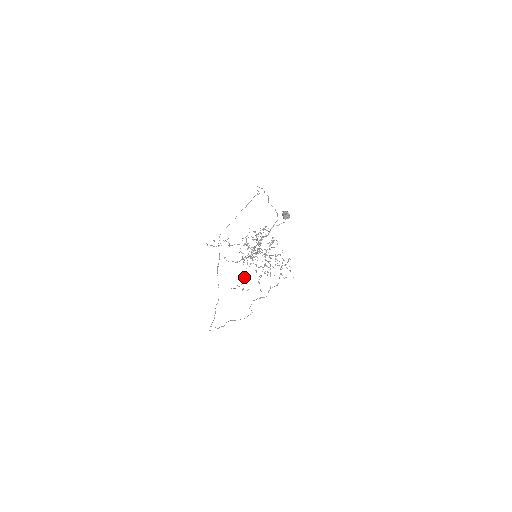
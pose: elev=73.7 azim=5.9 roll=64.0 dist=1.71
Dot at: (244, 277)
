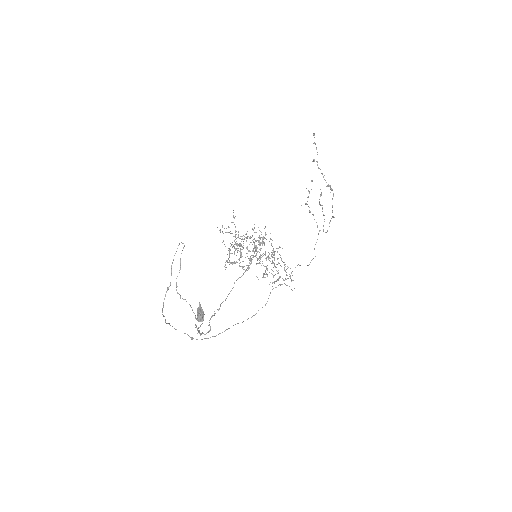
Dot at: occluded
